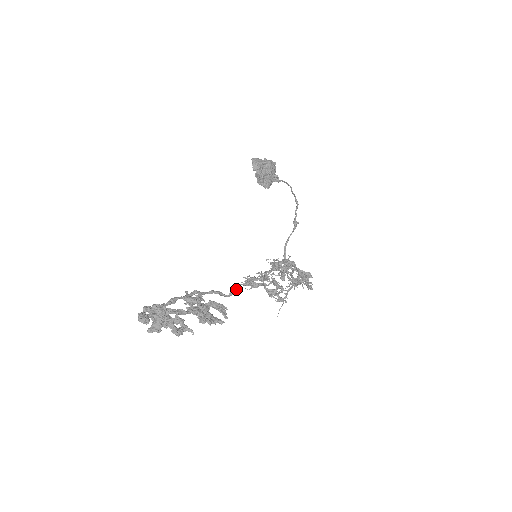
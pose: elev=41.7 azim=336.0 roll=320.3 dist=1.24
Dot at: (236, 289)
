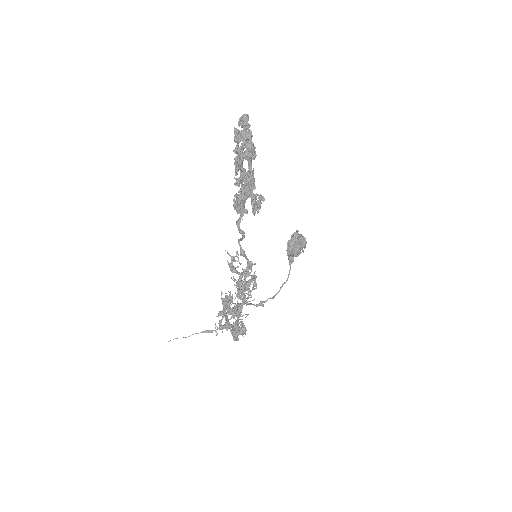
Dot at: occluded
